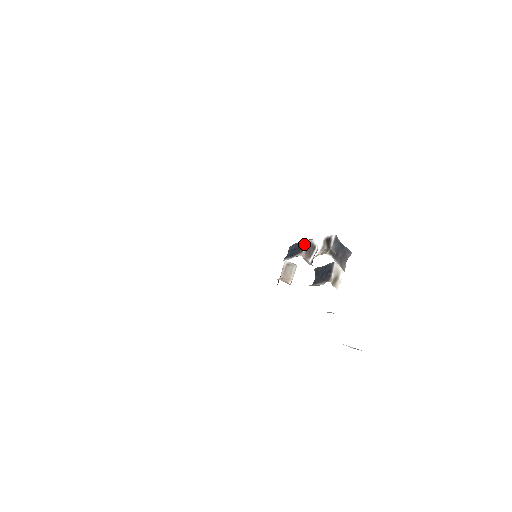
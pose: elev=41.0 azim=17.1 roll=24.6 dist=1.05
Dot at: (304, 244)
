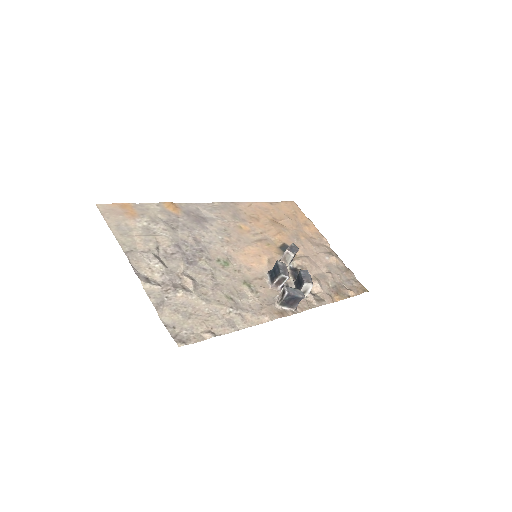
Dot at: (276, 277)
